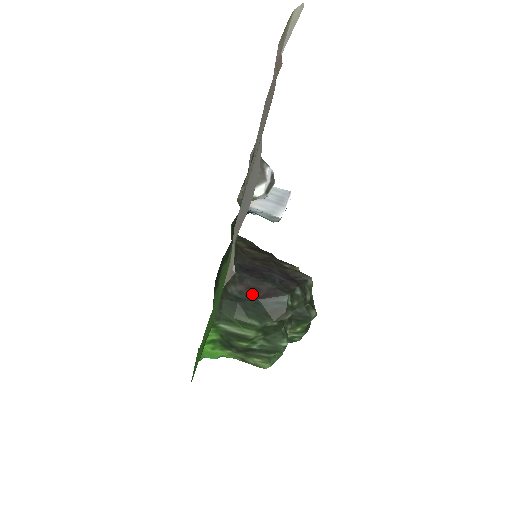
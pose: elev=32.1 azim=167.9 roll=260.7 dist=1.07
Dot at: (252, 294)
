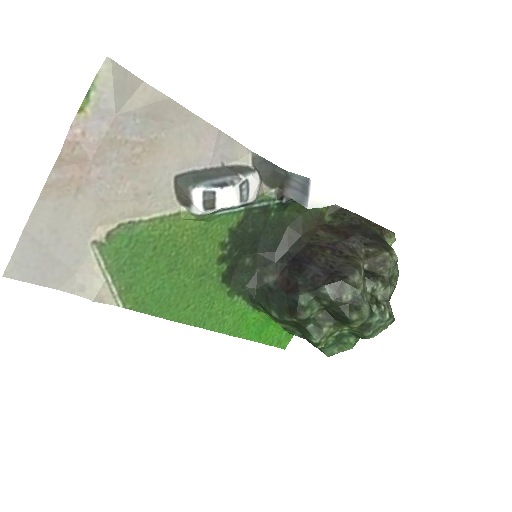
Dot at: (283, 286)
